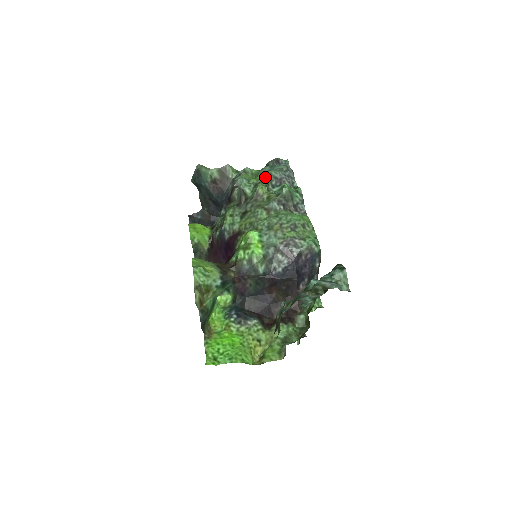
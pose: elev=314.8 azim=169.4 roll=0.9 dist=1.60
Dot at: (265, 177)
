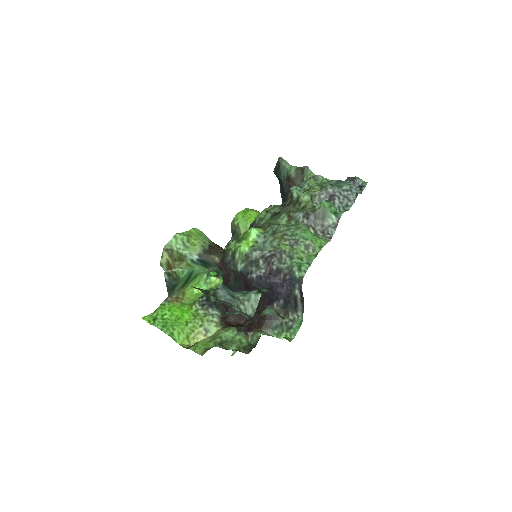
Dot at: (318, 187)
